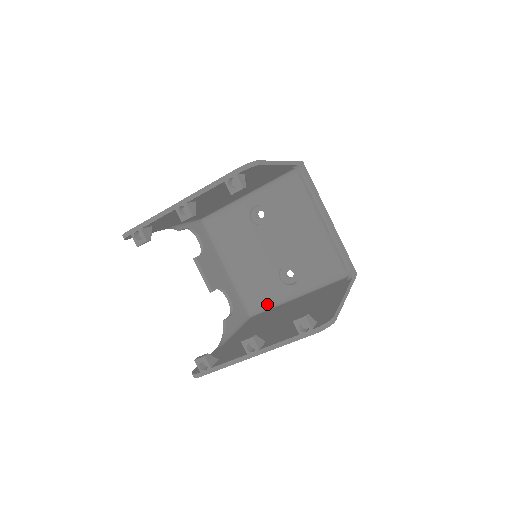
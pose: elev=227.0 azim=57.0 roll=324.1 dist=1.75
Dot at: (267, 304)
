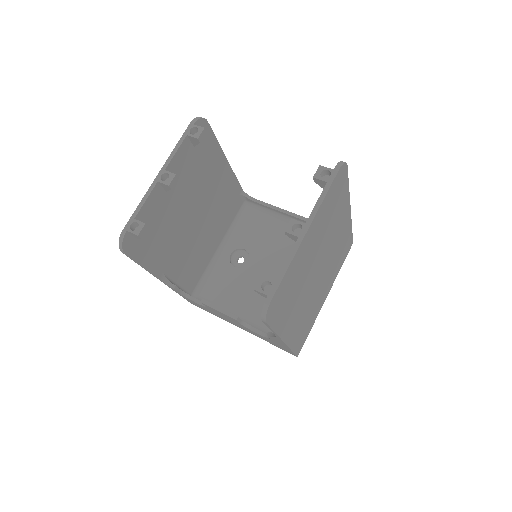
Dot at: occluded
